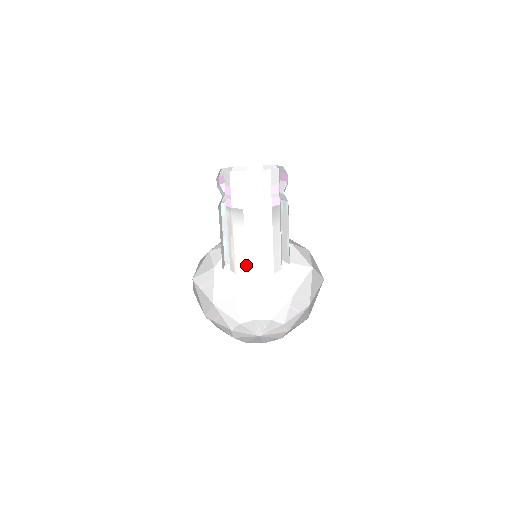
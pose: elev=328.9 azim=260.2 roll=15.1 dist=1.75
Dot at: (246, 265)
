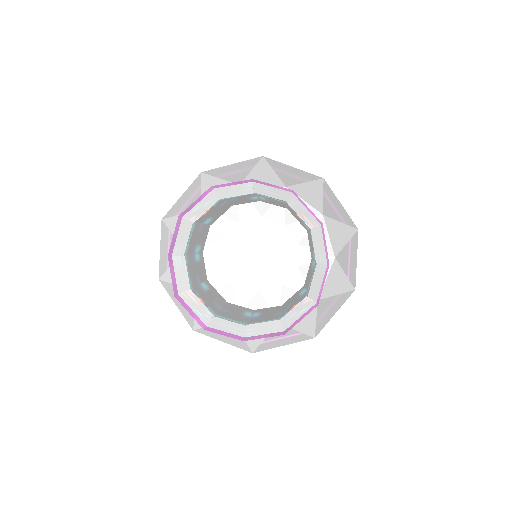
Dot at: occluded
